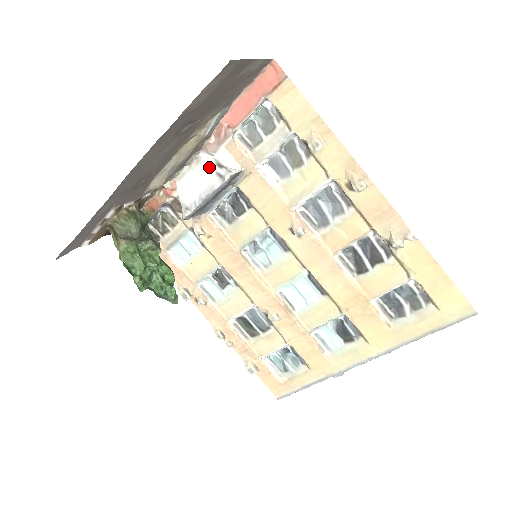
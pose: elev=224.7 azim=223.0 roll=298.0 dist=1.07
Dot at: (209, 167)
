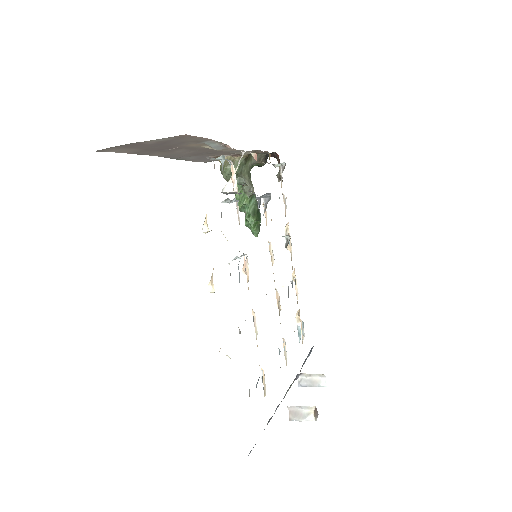
Dot at: occluded
